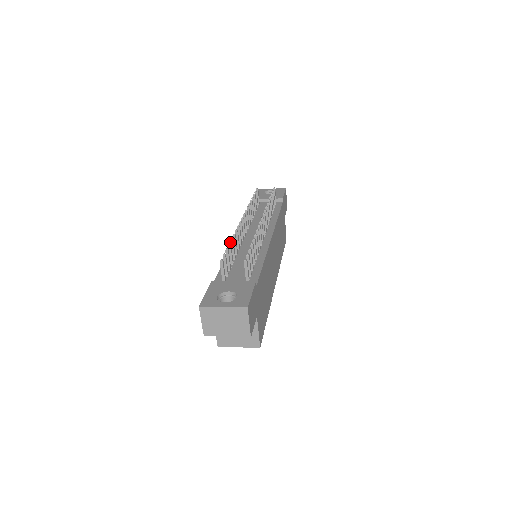
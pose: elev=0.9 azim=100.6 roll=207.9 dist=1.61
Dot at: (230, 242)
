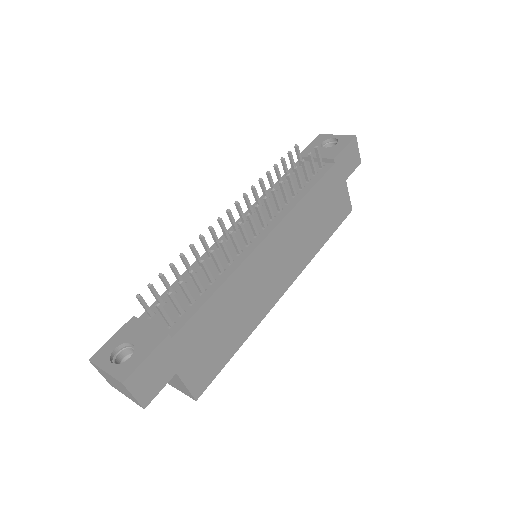
Dot at: (180, 257)
